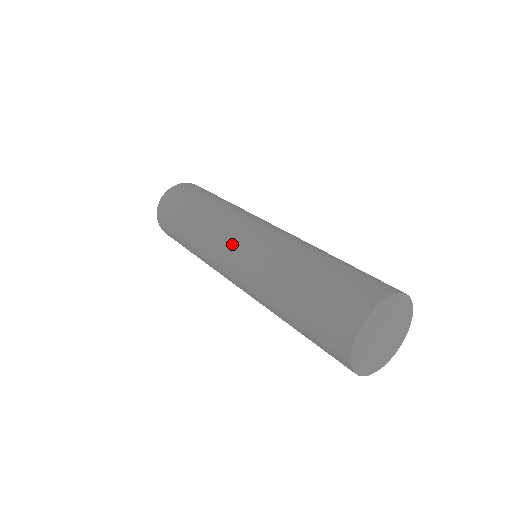
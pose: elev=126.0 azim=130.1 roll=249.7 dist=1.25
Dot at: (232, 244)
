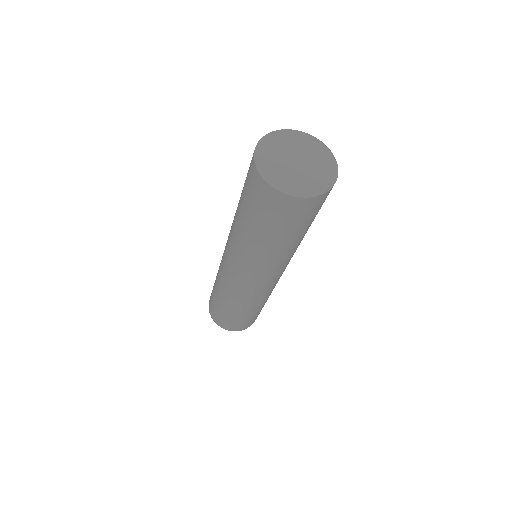
Dot at: occluded
